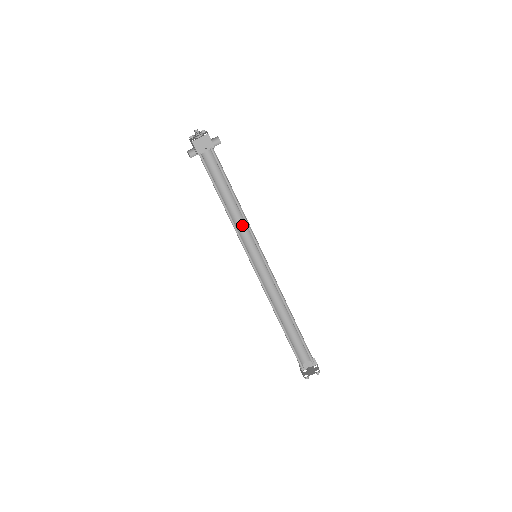
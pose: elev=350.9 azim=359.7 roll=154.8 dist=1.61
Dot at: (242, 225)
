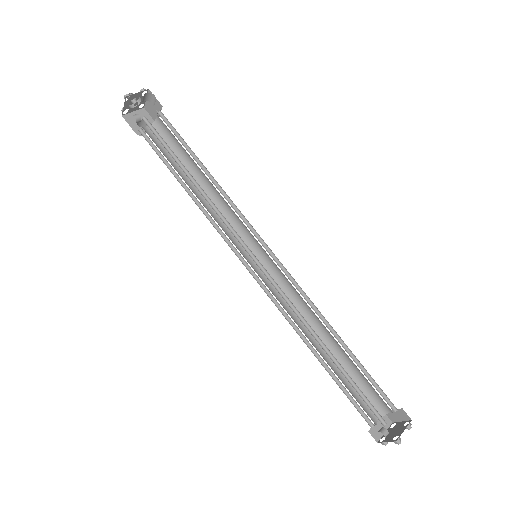
Dot at: (231, 210)
